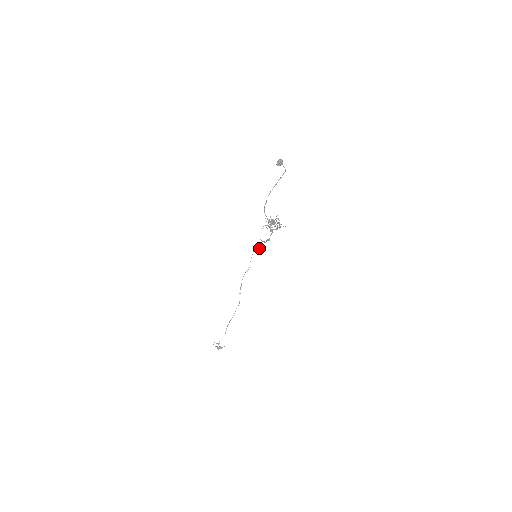
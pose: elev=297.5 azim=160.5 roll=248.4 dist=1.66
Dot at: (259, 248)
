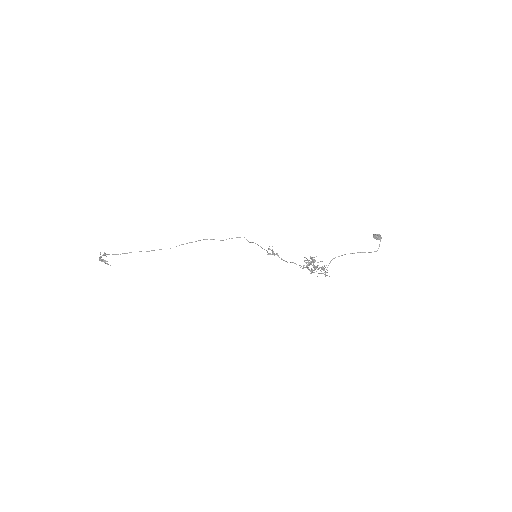
Dot at: (252, 242)
